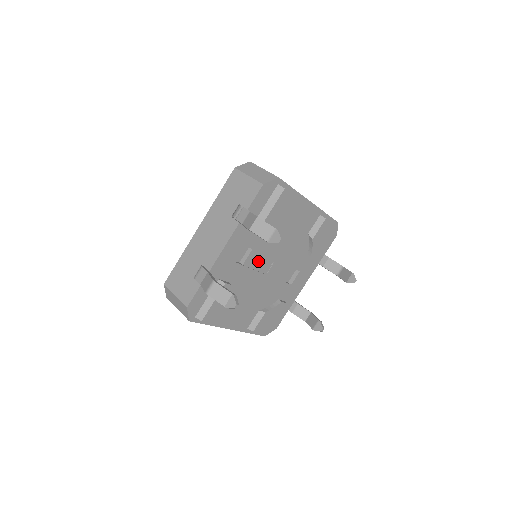
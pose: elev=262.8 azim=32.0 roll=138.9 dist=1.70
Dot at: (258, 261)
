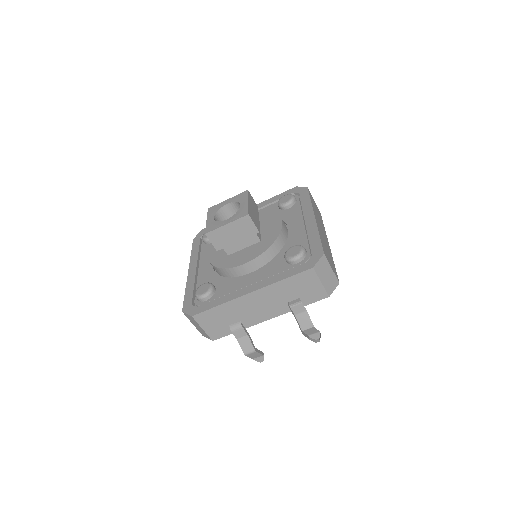
Dot at: occluded
